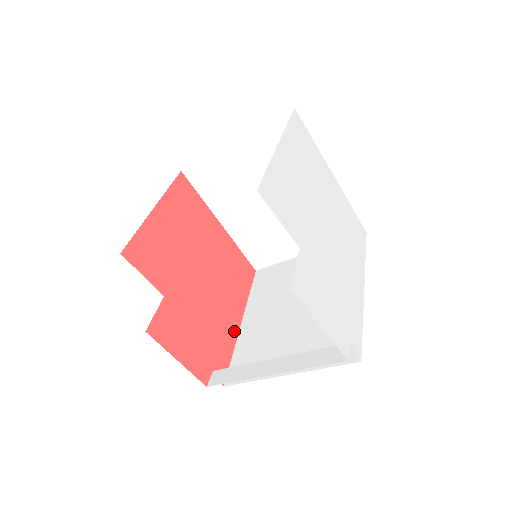
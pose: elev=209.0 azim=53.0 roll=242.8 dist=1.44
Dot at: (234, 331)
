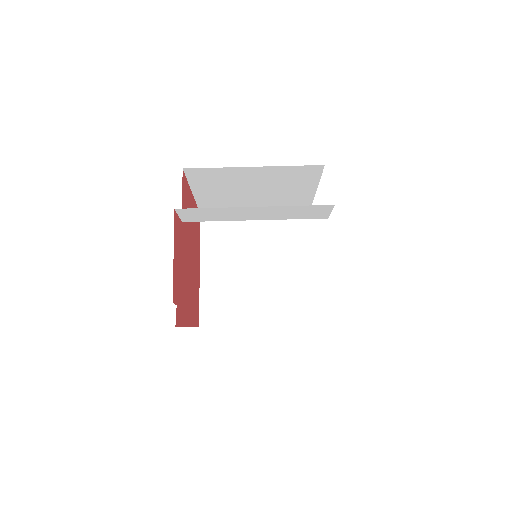
Dot at: (186, 320)
